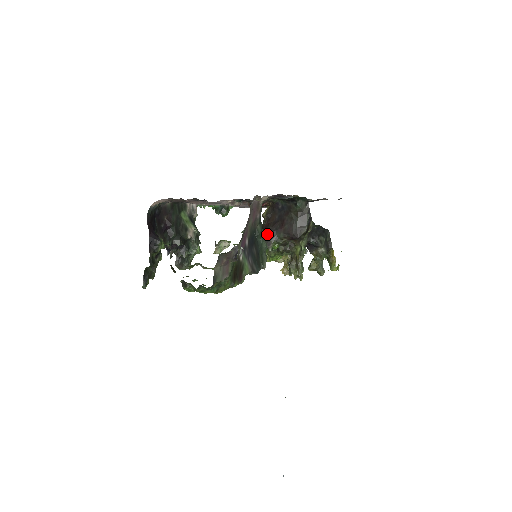
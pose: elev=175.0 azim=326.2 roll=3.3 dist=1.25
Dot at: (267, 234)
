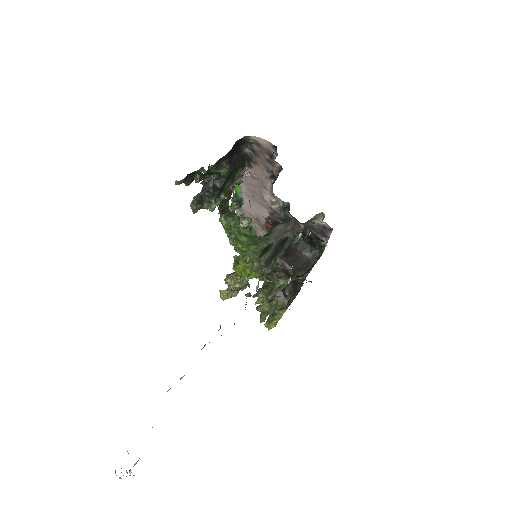
Dot at: occluded
